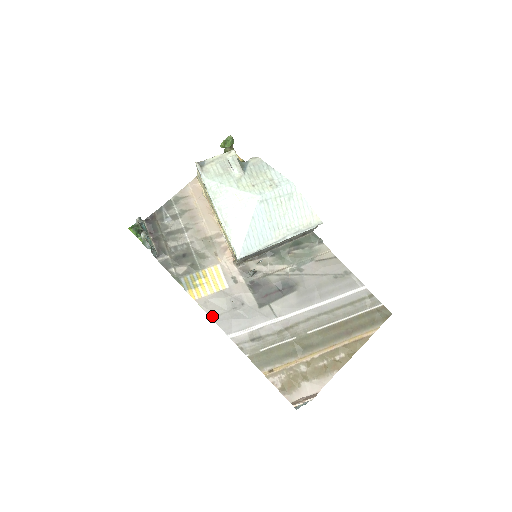
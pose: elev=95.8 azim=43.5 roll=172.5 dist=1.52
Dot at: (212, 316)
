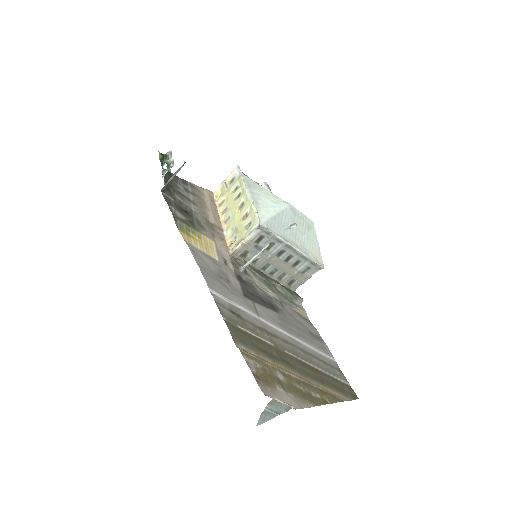
Dot at: (198, 263)
